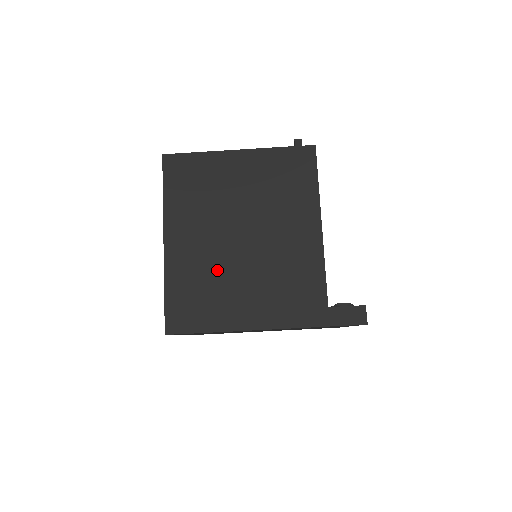
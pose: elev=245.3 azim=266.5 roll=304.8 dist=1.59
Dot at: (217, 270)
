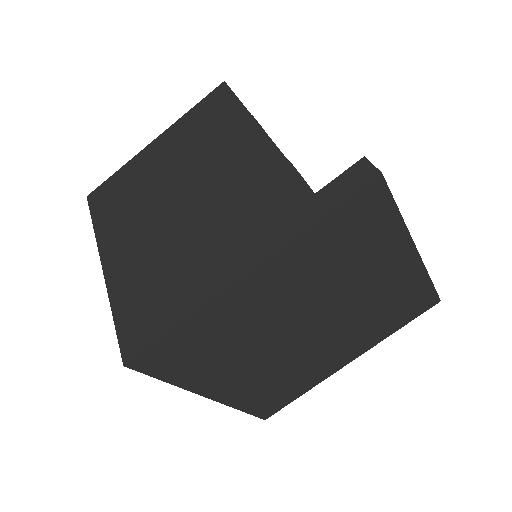
Dot at: (164, 253)
